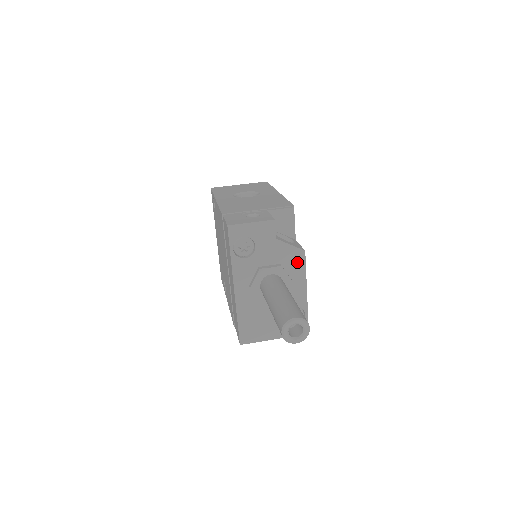
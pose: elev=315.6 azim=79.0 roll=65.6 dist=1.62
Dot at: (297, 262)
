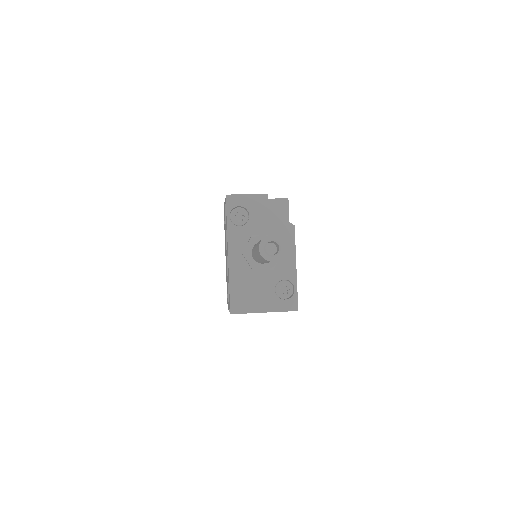
Dot at: (287, 235)
